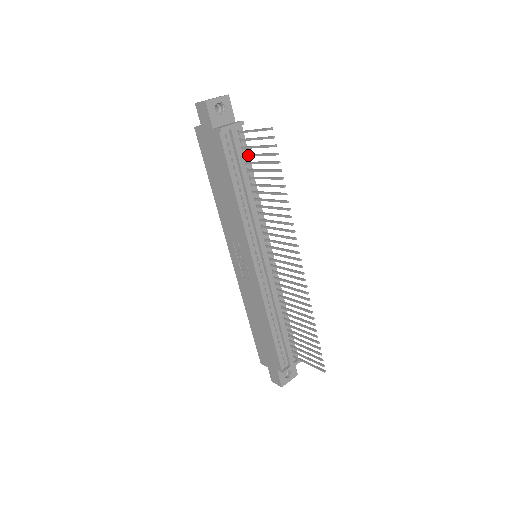
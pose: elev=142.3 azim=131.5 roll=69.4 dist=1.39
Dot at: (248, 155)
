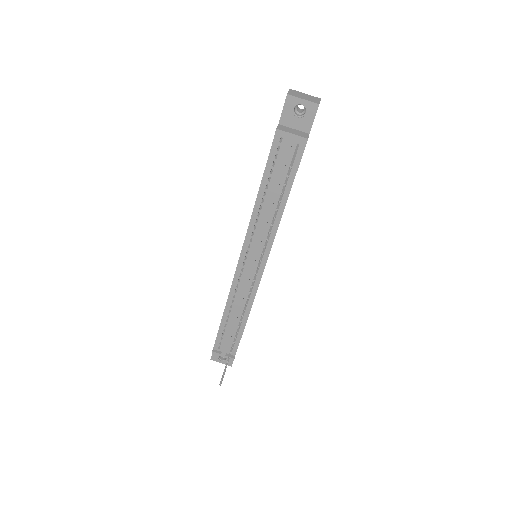
Dot at: occluded
